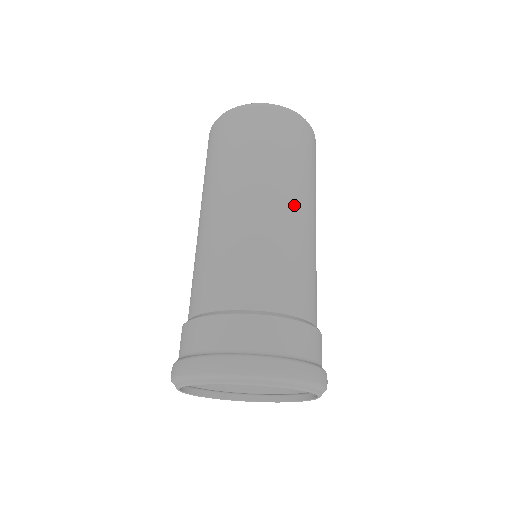
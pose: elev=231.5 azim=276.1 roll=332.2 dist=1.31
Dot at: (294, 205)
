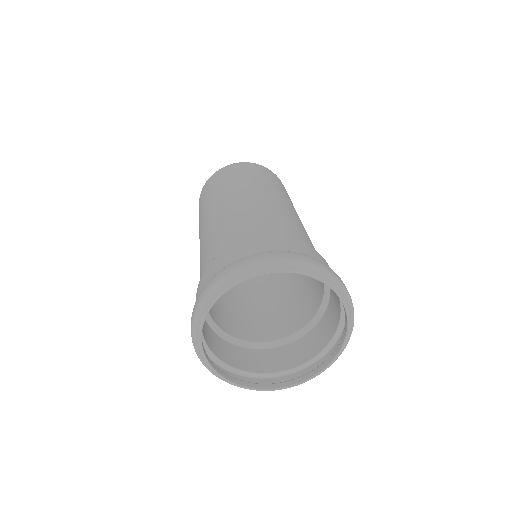
Dot at: (245, 194)
